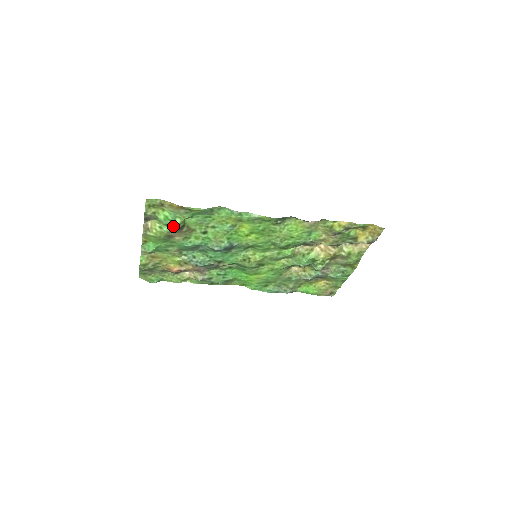
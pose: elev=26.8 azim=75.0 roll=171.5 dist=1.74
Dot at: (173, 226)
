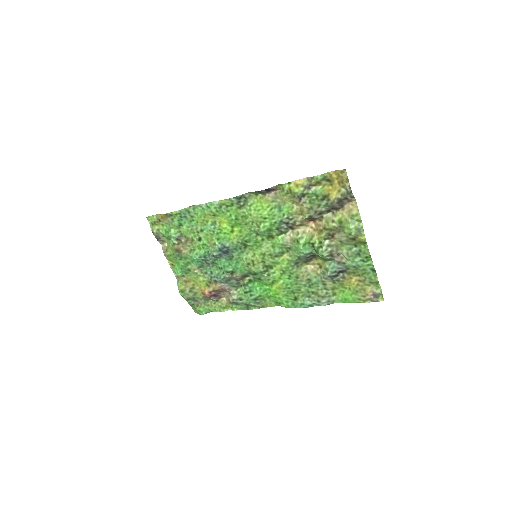
Dot at: (171, 237)
